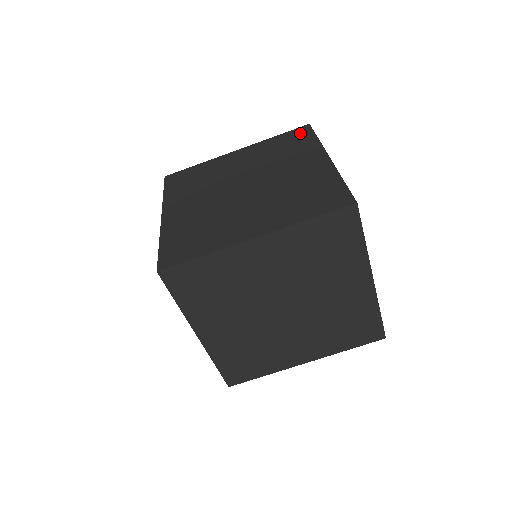
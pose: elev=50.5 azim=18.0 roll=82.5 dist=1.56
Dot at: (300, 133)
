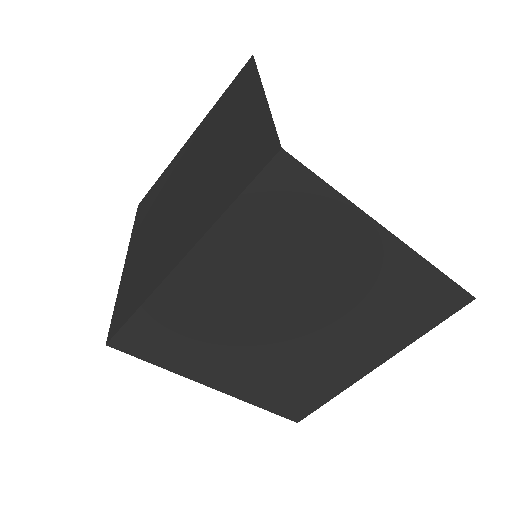
Dot at: (242, 74)
